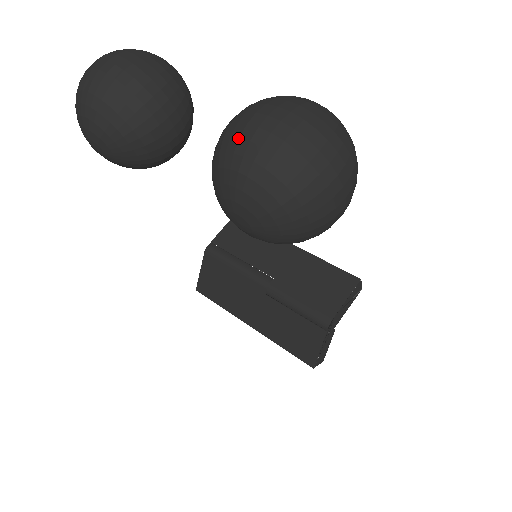
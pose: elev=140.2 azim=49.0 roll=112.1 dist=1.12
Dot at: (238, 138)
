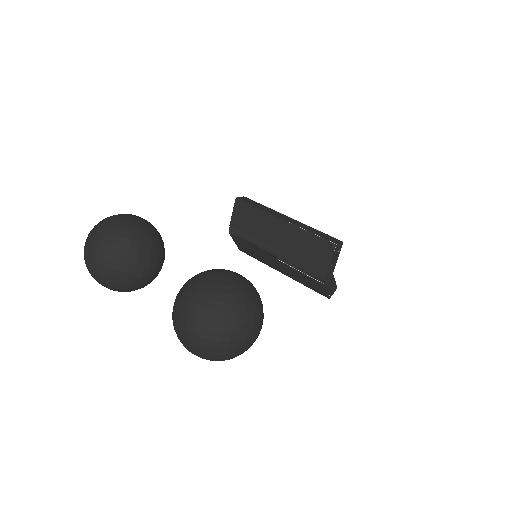
Dot at: (179, 338)
